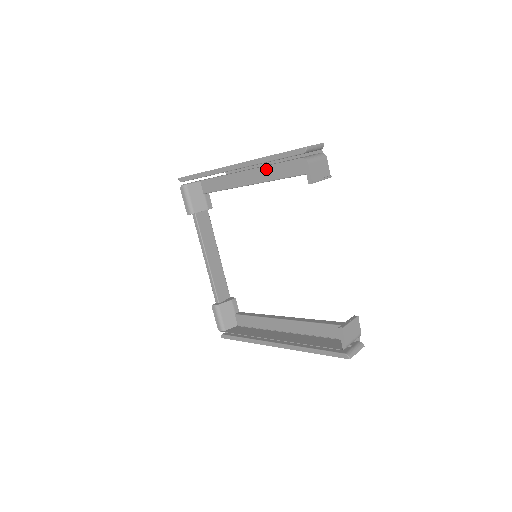
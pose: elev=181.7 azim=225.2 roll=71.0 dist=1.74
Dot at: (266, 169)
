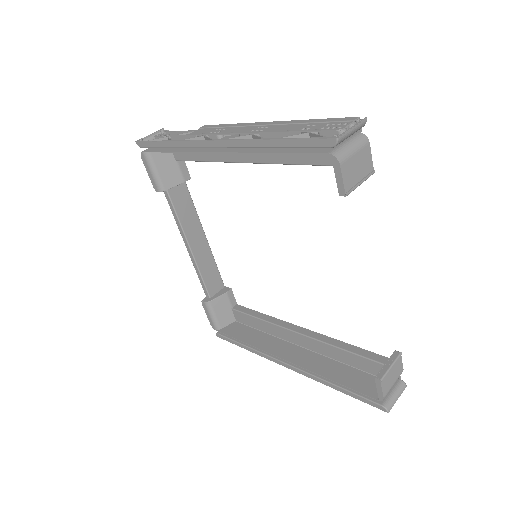
Dot at: occluded
